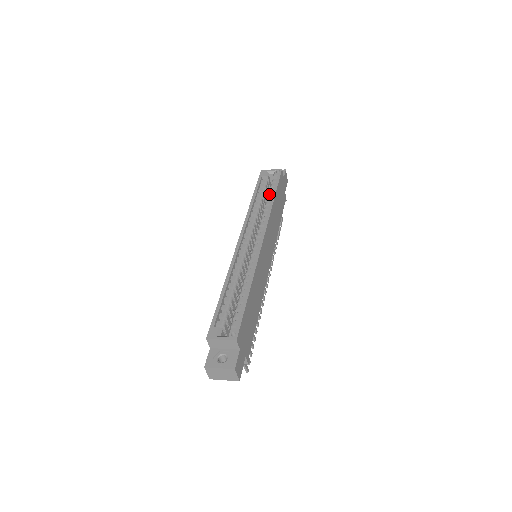
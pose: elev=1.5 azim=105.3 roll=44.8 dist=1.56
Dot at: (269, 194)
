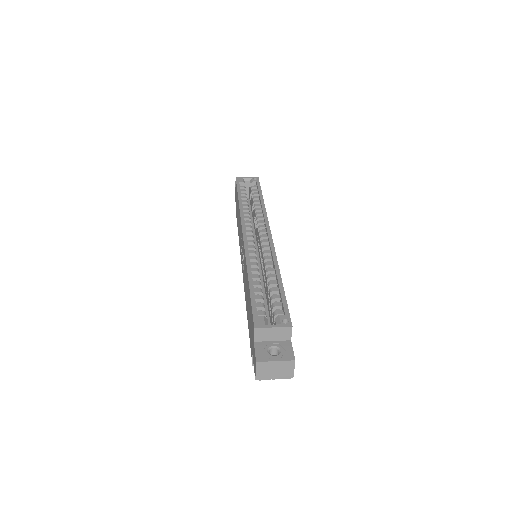
Dot at: (254, 197)
